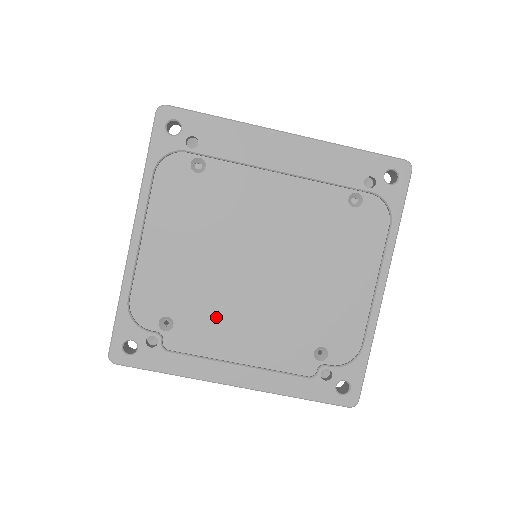
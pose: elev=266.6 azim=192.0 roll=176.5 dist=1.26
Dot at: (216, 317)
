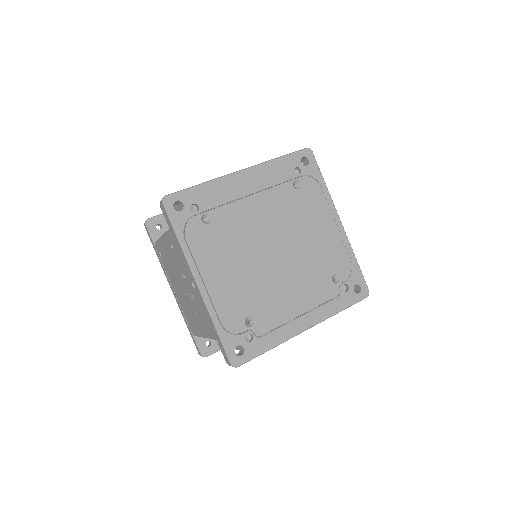
Dot at: (272, 298)
